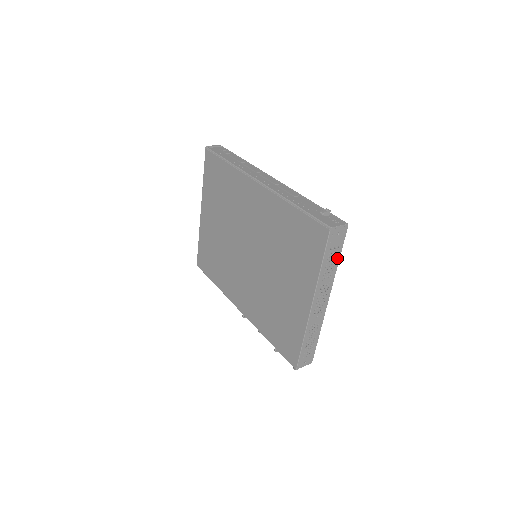
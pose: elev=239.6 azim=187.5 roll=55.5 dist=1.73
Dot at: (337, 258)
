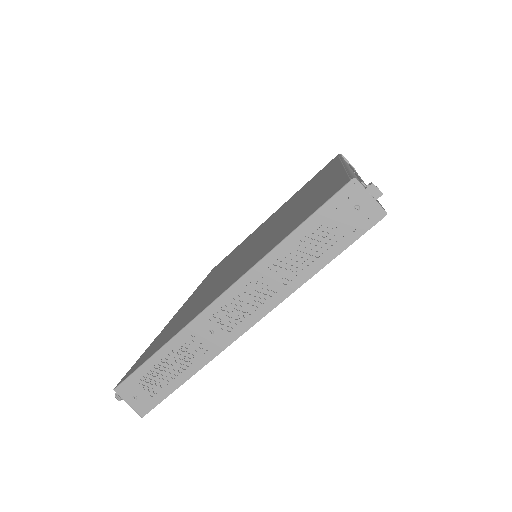
Dot at: (322, 259)
